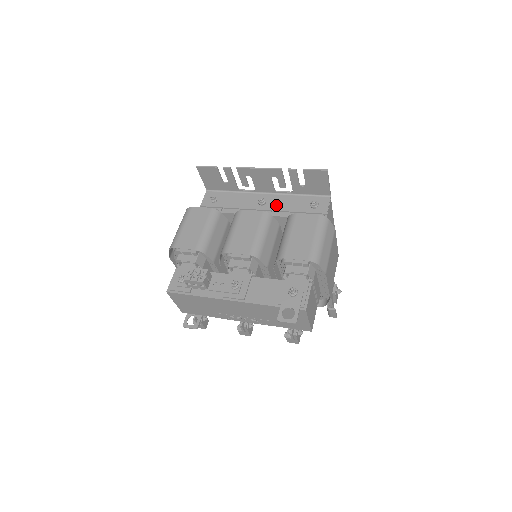
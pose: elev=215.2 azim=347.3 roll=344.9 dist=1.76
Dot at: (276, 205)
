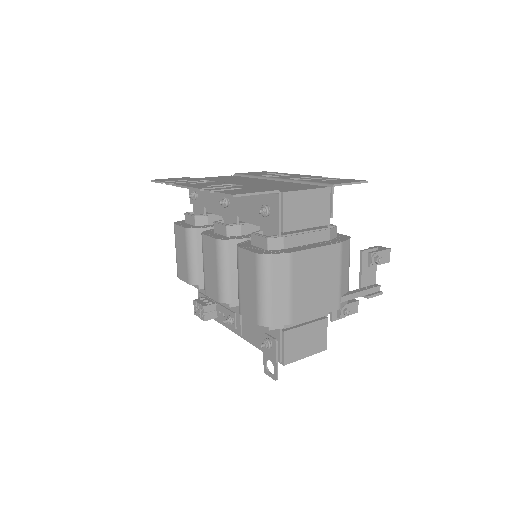
Dot at: (237, 207)
